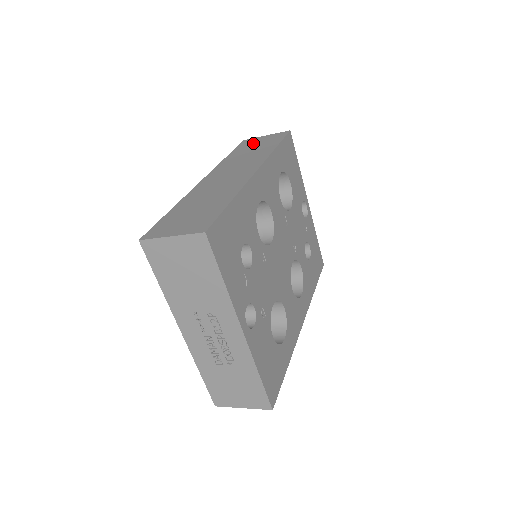
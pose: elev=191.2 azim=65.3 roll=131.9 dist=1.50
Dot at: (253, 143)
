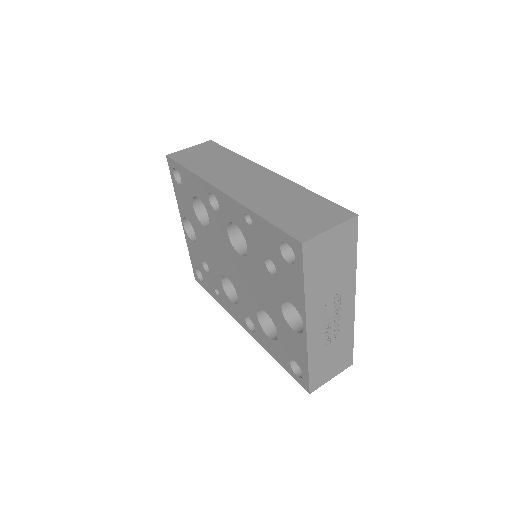
Dot at: (192, 155)
